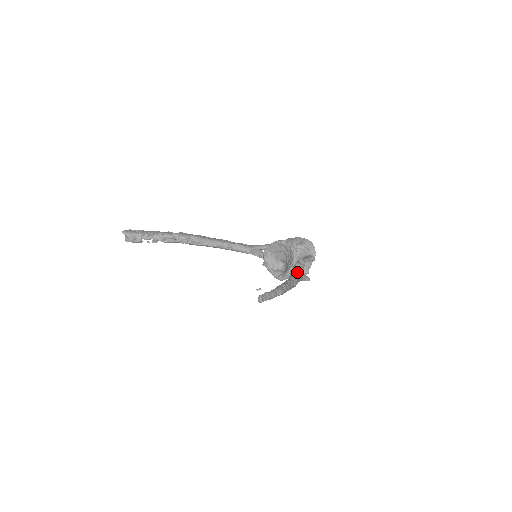
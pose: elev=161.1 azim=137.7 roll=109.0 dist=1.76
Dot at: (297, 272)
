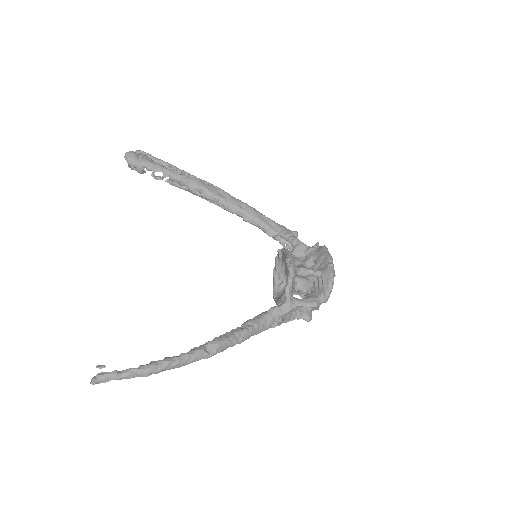
Dot at: (247, 329)
